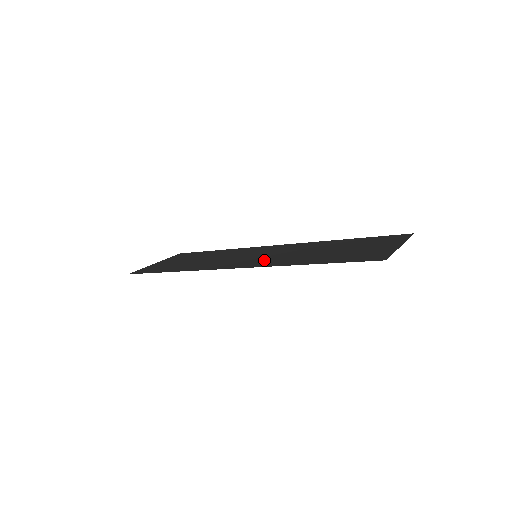
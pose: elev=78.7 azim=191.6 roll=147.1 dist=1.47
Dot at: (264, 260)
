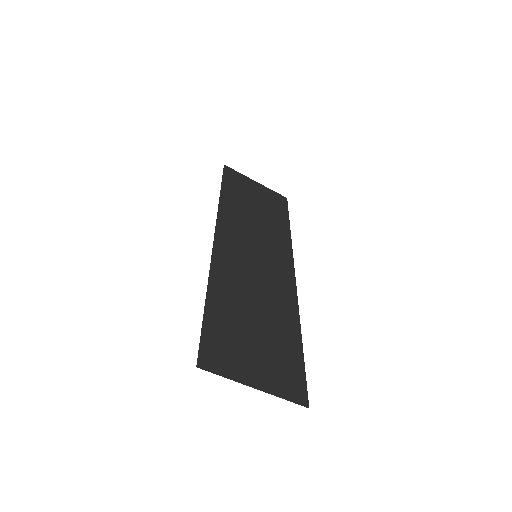
Dot at: (236, 262)
